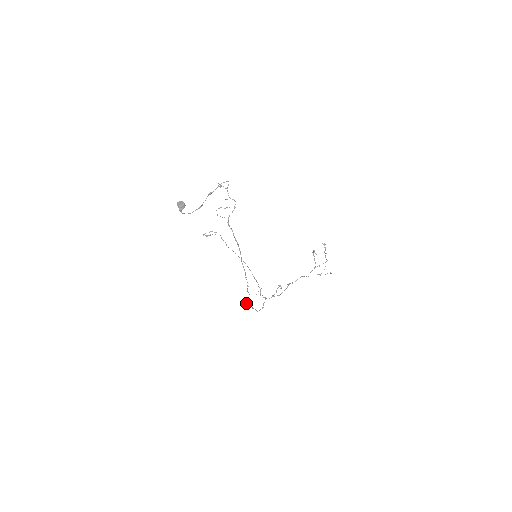
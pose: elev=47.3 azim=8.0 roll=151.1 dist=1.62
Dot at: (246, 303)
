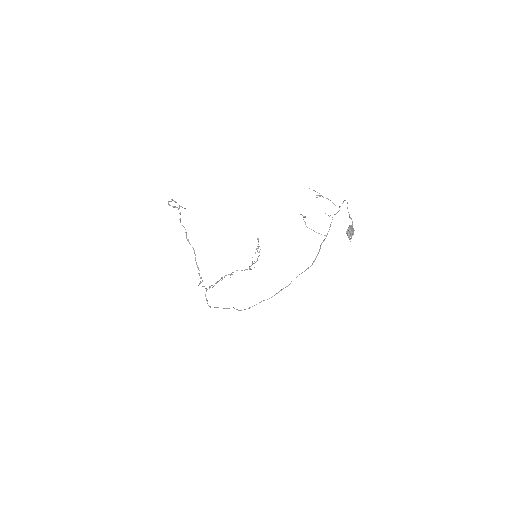
Dot at: (245, 309)
